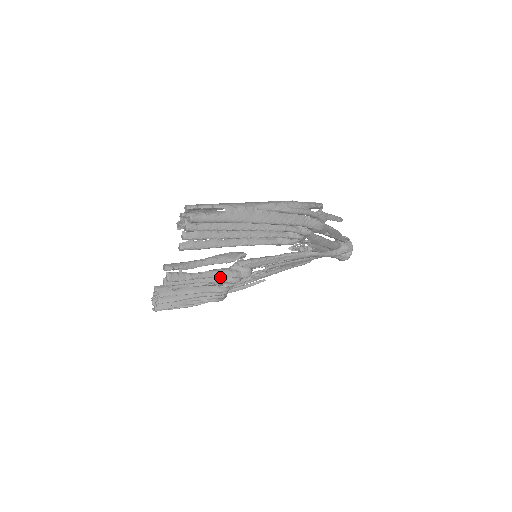
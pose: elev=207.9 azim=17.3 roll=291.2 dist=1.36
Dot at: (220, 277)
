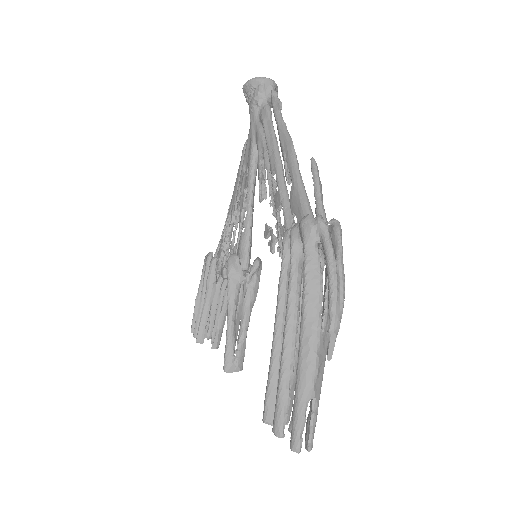
Dot at: occluded
